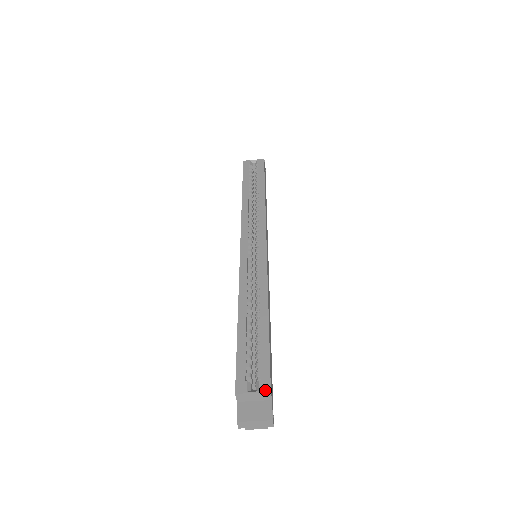
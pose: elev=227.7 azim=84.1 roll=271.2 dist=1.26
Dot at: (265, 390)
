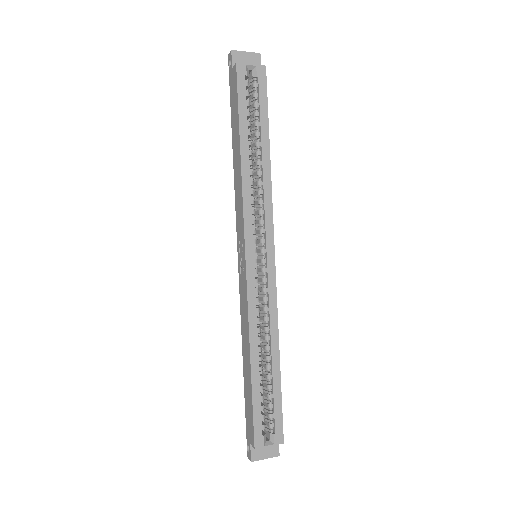
Dot at: (279, 443)
